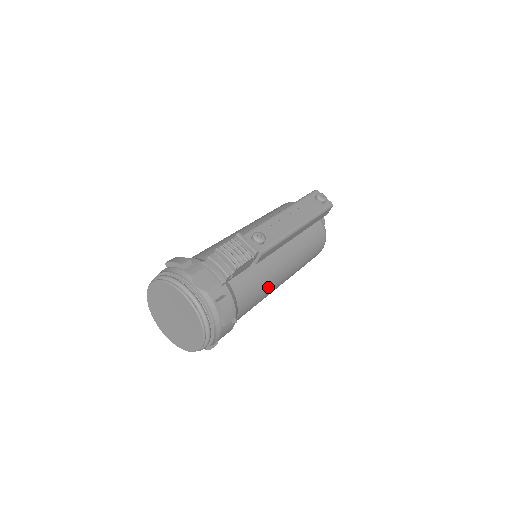
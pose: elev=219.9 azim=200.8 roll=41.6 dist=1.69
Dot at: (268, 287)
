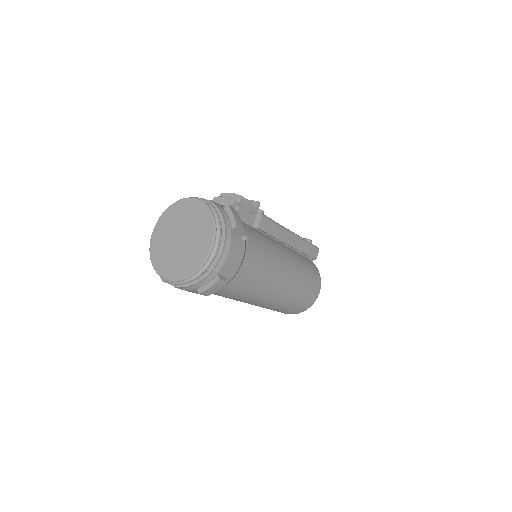
Dot at: (273, 257)
